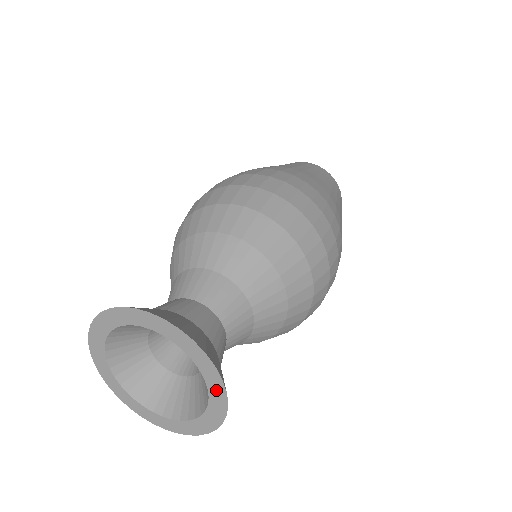
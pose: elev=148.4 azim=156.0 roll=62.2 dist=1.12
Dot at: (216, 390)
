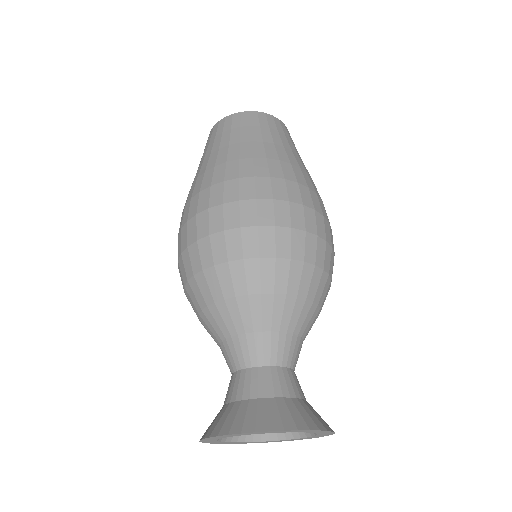
Dot at: (306, 438)
